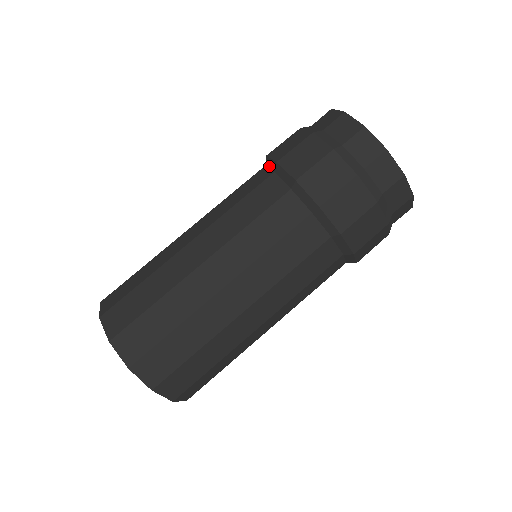
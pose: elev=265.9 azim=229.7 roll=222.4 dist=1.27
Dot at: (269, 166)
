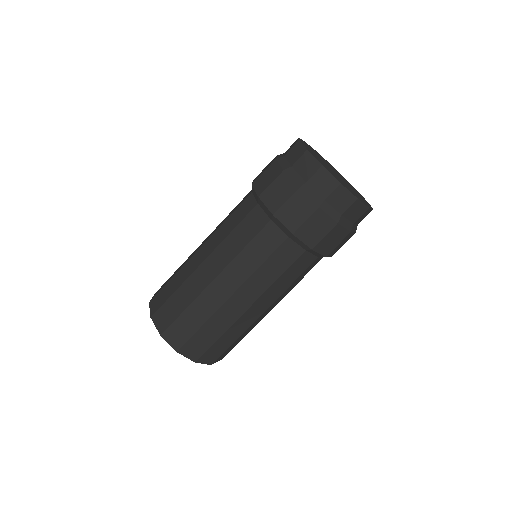
Dot at: occluded
